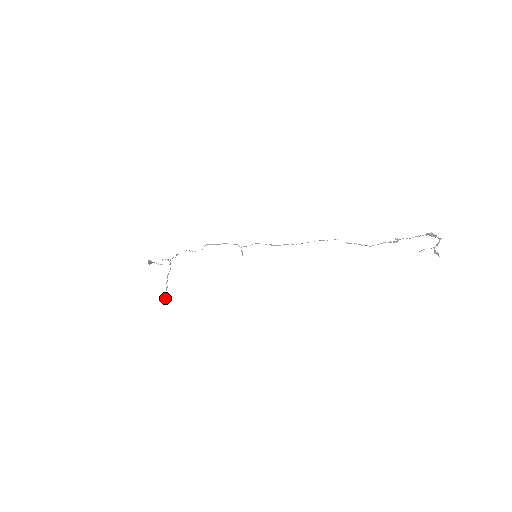
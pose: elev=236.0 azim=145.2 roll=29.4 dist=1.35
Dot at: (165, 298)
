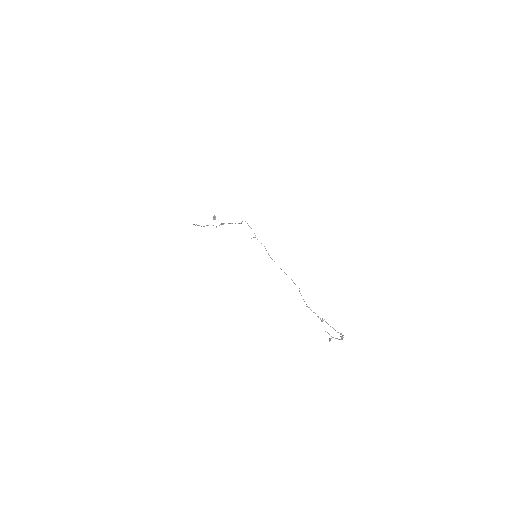
Dot at: (197, 225)
